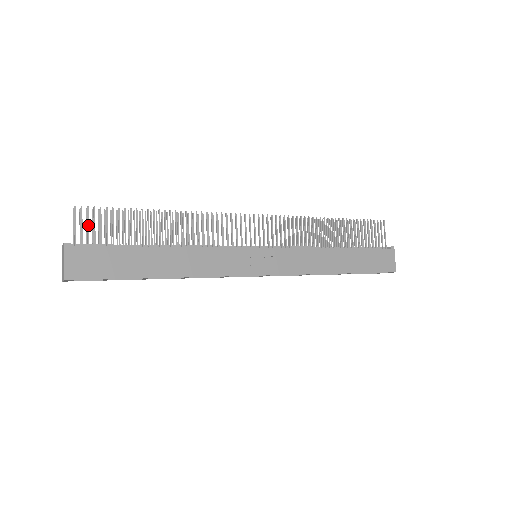
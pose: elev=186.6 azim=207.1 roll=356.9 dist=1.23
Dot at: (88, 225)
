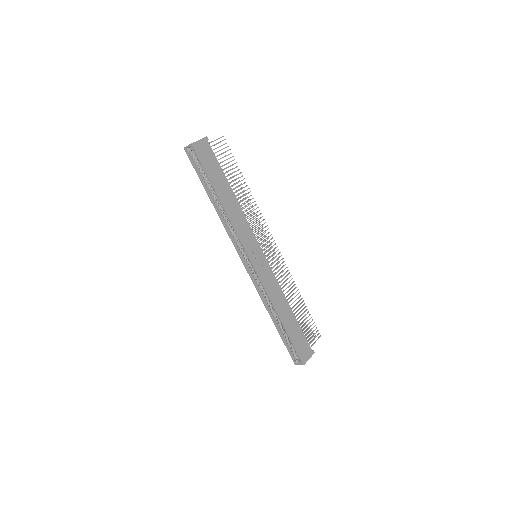
Dot at: (220, 146)
